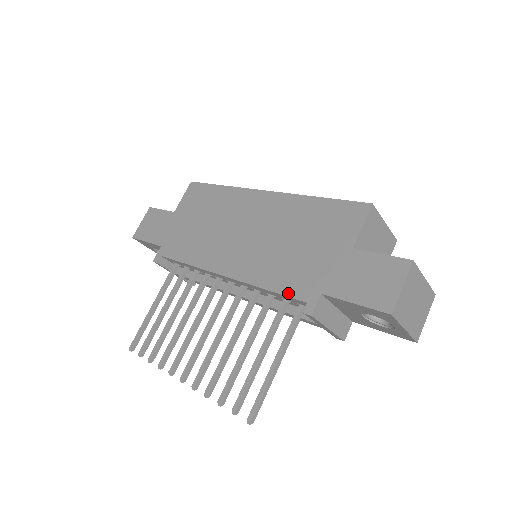
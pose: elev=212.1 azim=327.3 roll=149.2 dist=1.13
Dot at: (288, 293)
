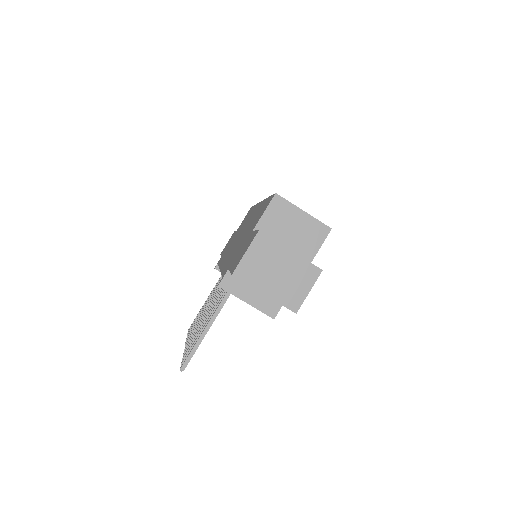
Dot at: (223, 273)
